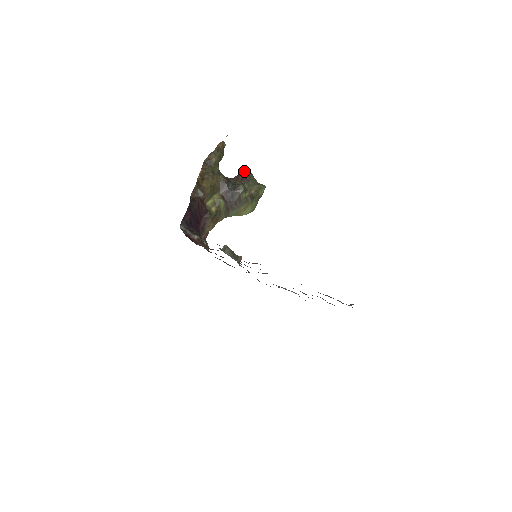
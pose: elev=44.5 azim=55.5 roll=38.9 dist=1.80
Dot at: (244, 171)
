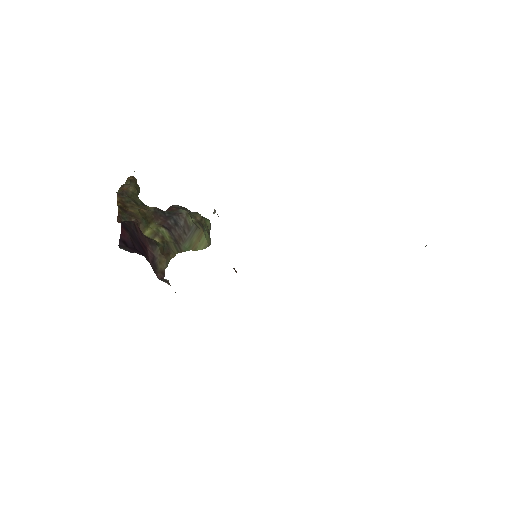
Dot at: (174, 205)
